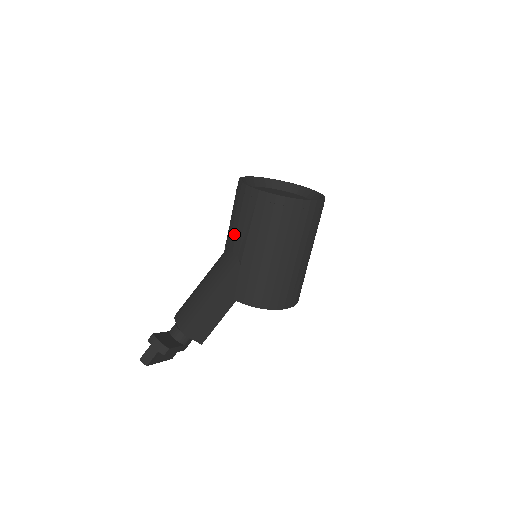
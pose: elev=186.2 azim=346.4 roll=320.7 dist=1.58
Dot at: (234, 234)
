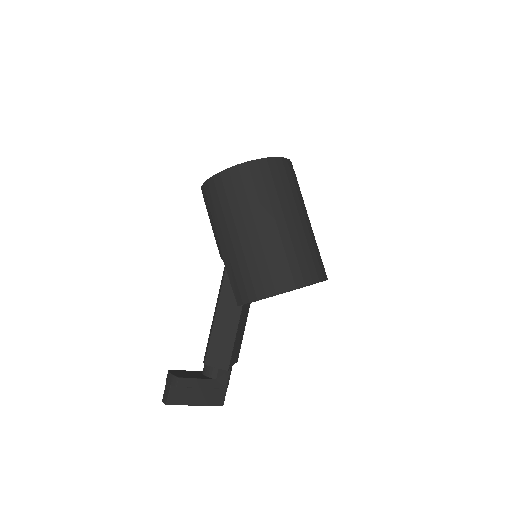
Dot at: occluded
